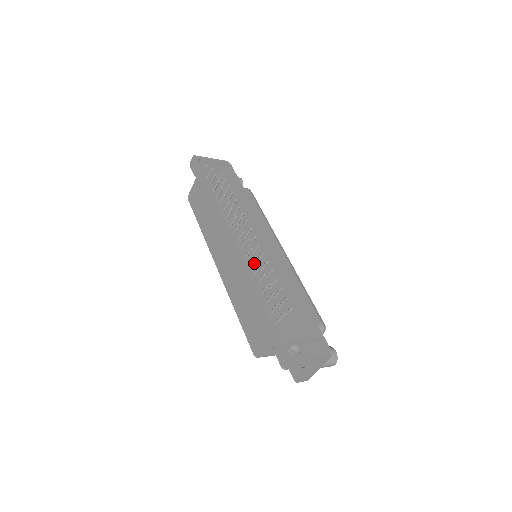
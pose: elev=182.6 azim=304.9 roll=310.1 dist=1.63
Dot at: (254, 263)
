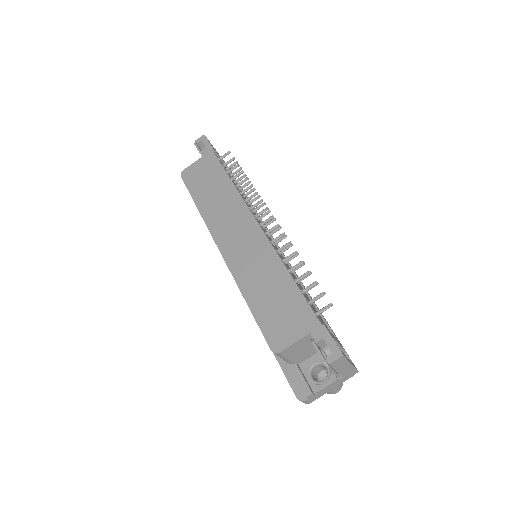
Dot at: occluded
